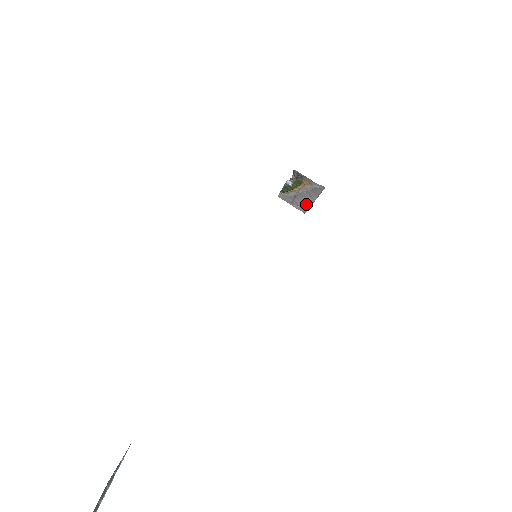
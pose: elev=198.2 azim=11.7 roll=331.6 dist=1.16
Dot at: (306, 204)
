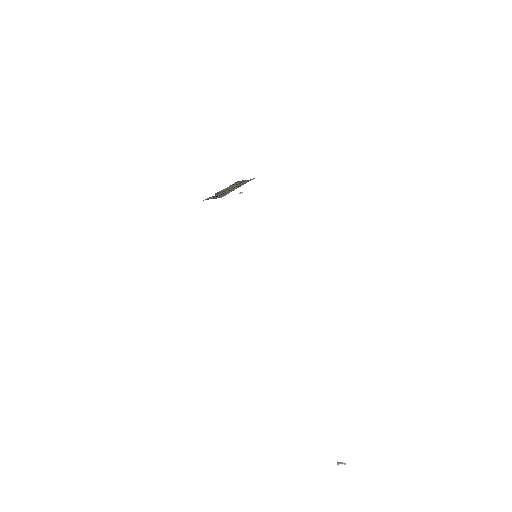
Dot at: (227, 193)
